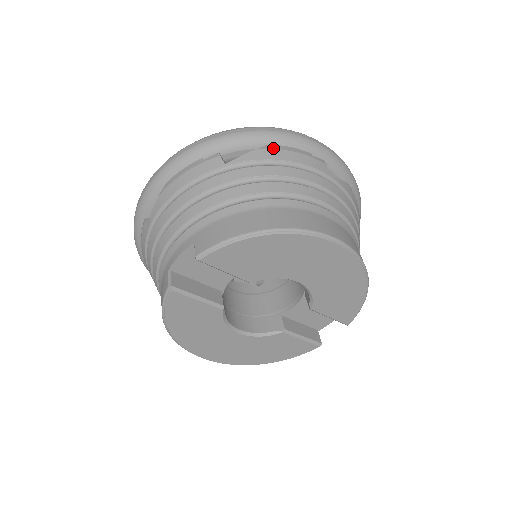
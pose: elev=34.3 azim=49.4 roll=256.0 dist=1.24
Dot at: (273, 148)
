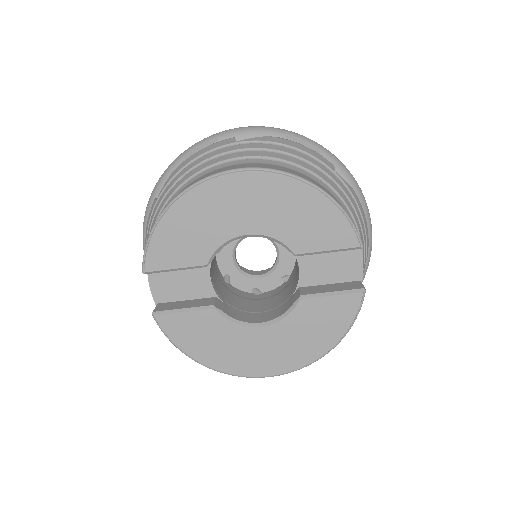
Dot at: (183, 161)
